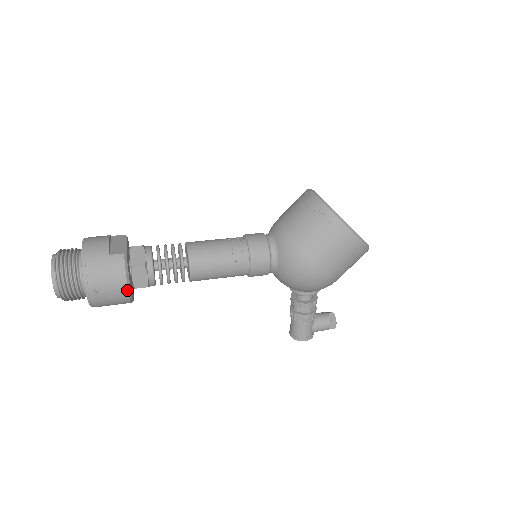
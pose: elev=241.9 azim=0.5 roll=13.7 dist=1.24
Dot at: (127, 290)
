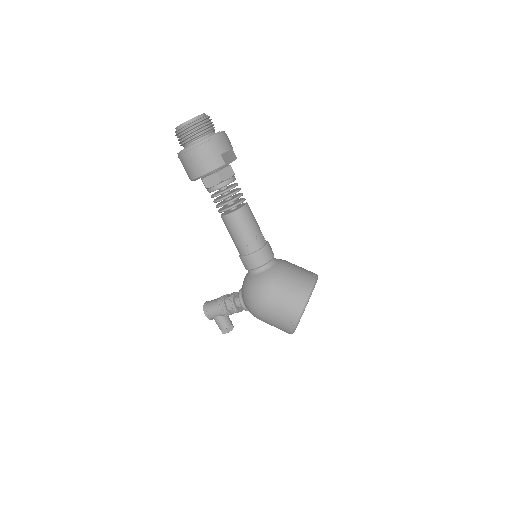
Dot at: (200, 176)
